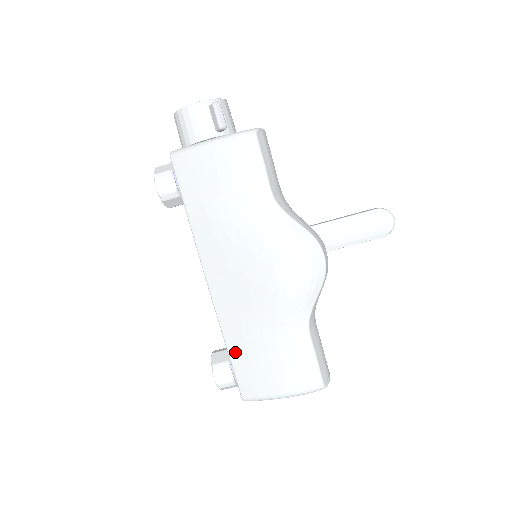
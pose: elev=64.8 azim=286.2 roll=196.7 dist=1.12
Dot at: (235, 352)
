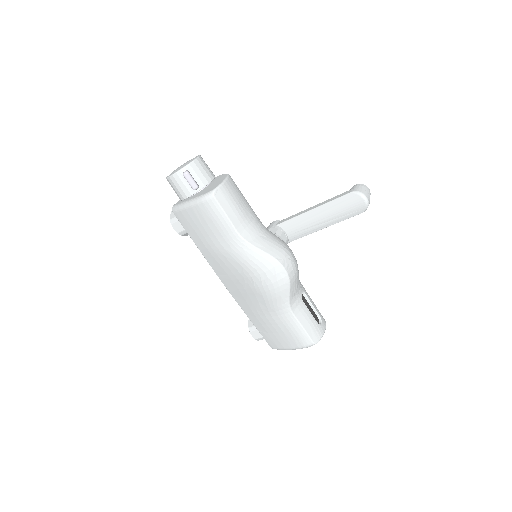
Dot at: (255, 323)
